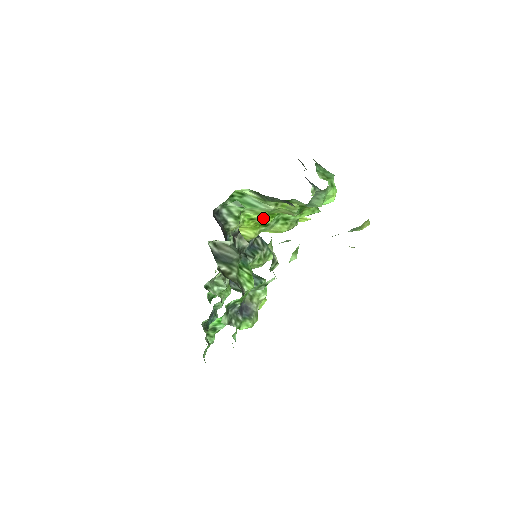
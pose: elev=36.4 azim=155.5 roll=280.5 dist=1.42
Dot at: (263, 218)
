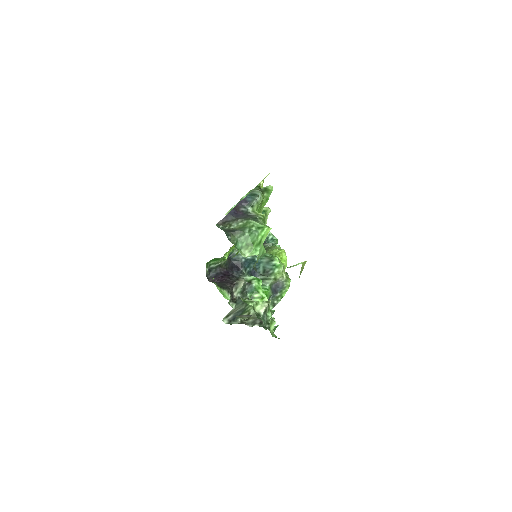
Dot at: occluded
